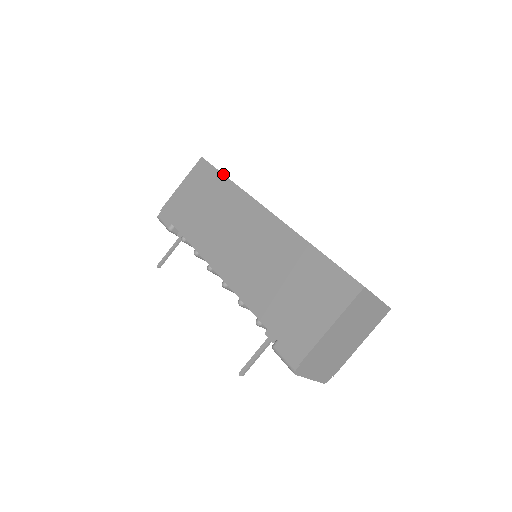
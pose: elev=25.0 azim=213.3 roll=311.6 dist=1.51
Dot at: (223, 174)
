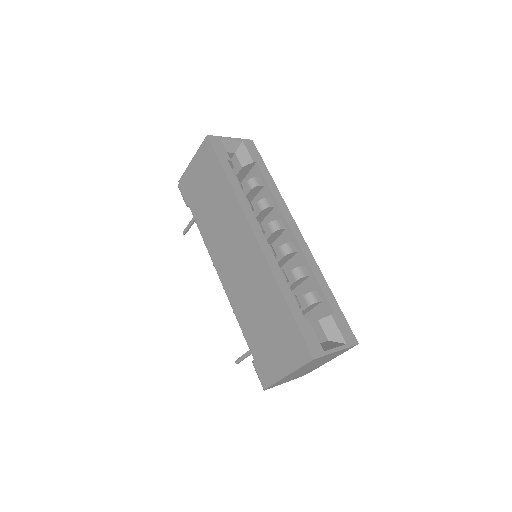
Dot at: (223, 170)
